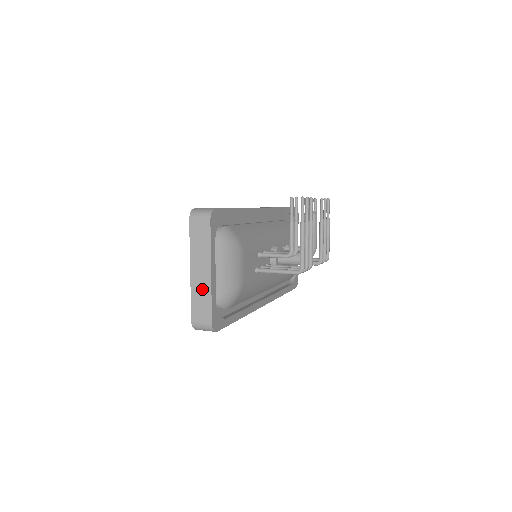
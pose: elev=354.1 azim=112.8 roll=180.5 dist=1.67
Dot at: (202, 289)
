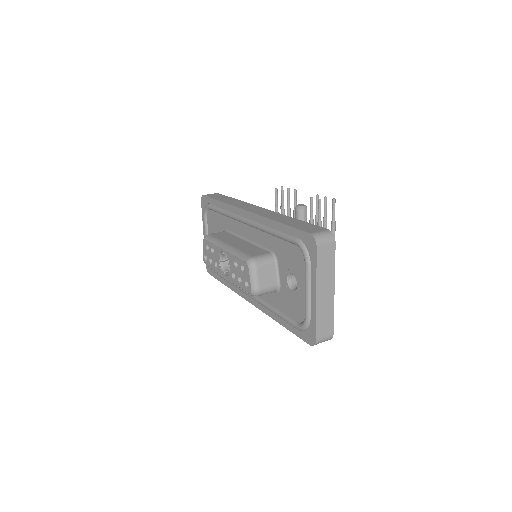
Dot at: (326, 308)
